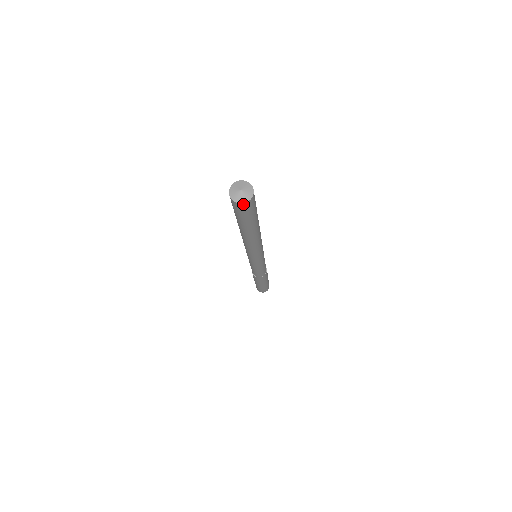
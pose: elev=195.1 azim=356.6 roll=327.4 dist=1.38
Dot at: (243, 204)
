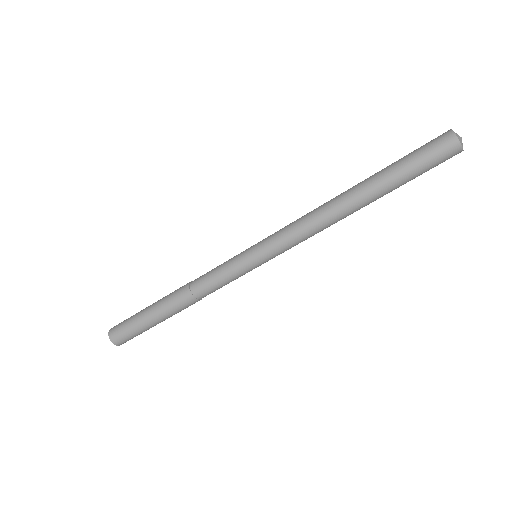
Dot at: (460, 150)
